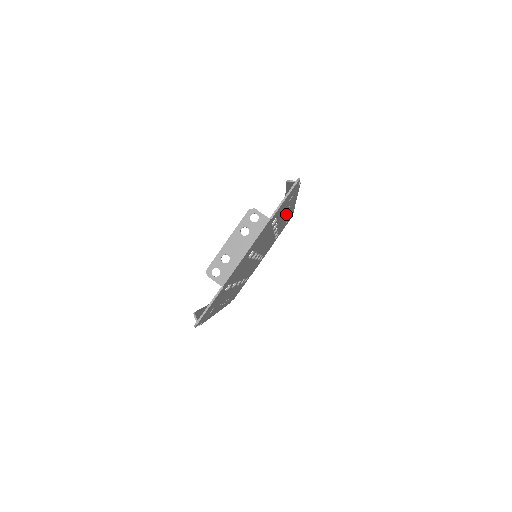
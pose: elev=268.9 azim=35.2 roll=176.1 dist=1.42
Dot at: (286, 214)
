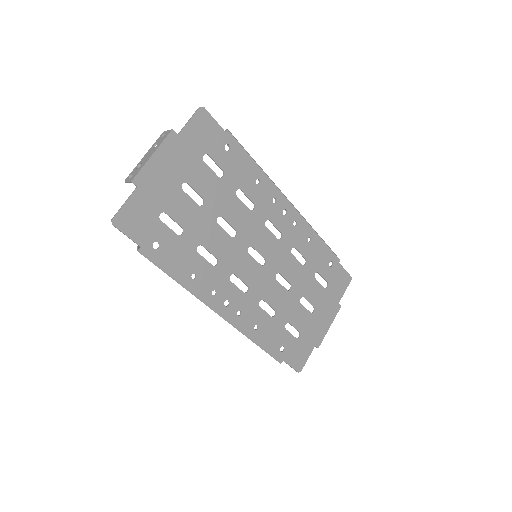
Dot at: (276, 209)
